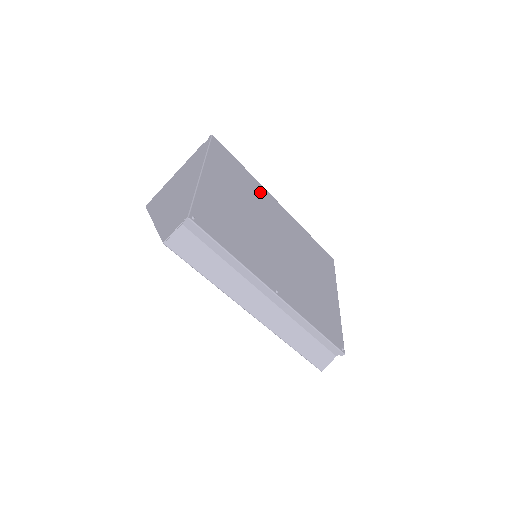
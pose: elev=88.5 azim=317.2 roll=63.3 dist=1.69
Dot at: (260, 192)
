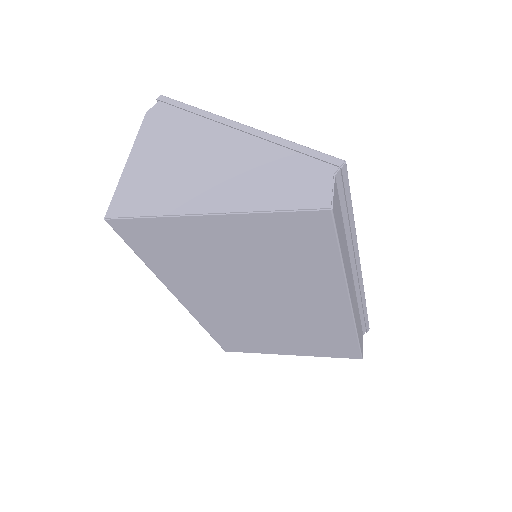
Dot at: occluded
